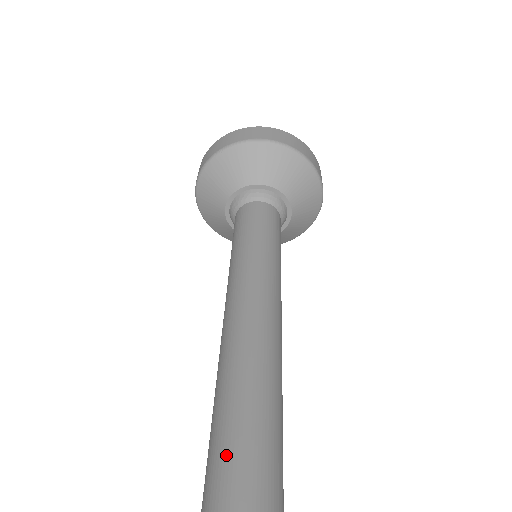
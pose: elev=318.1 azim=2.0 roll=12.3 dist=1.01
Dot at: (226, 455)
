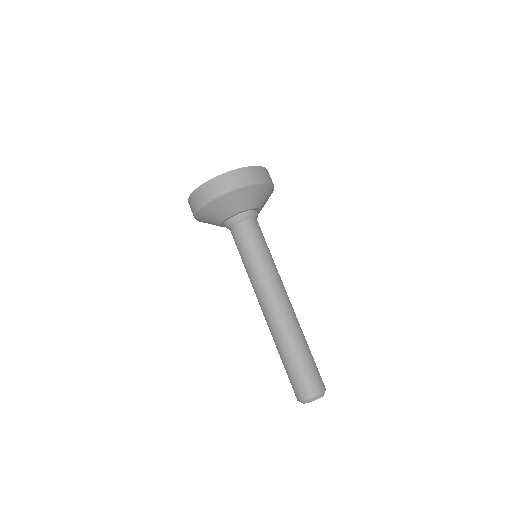
Dot at: (292, 379)
